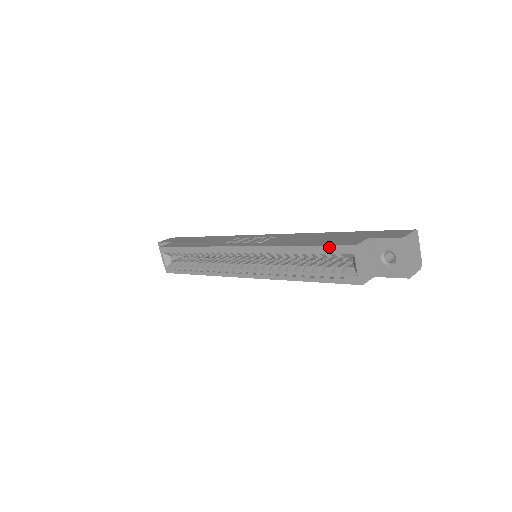
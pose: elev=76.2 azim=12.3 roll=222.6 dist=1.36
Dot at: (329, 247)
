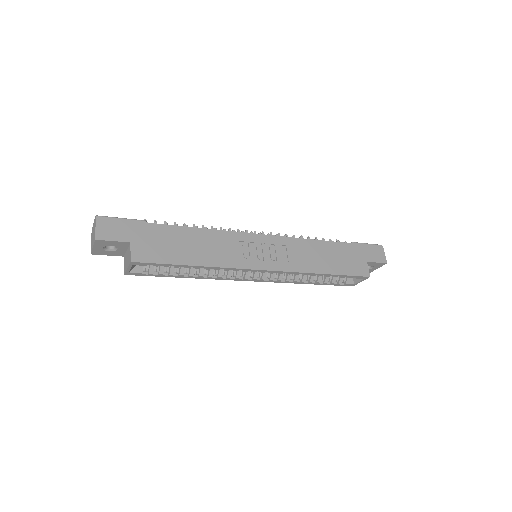
Dot at: (352, 276)
